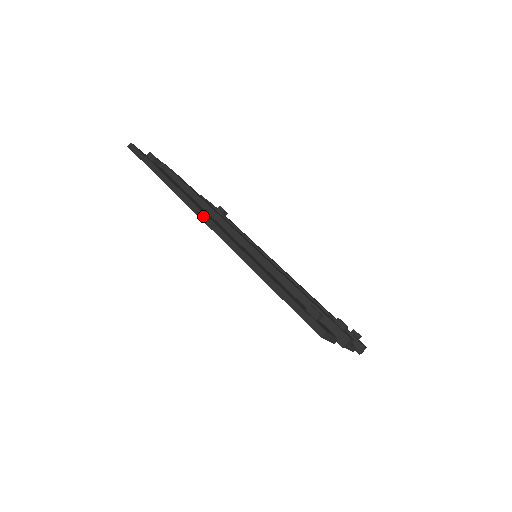
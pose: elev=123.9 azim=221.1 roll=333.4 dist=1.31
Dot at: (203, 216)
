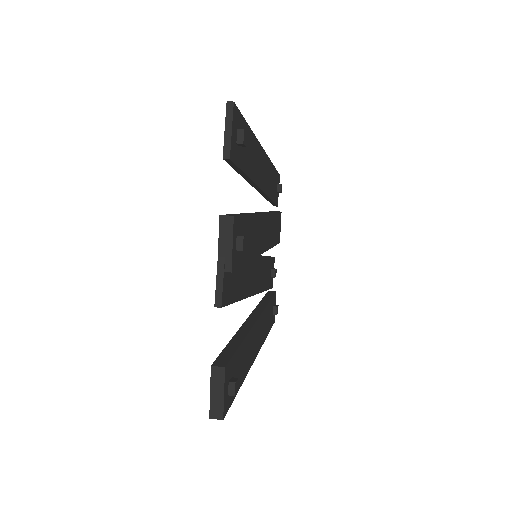
Dot at: occluded
